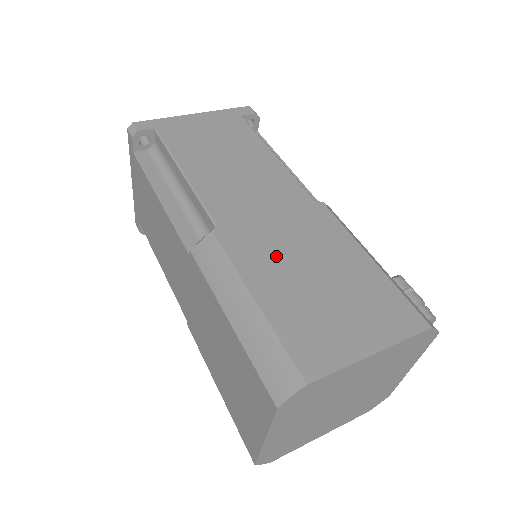
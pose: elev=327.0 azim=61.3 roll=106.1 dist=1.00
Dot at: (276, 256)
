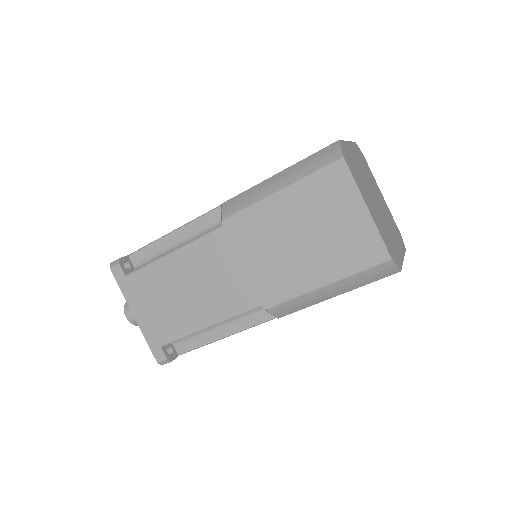
Dot at: occluded
